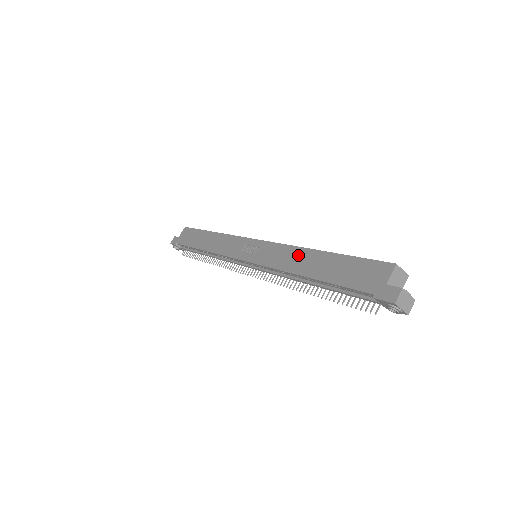
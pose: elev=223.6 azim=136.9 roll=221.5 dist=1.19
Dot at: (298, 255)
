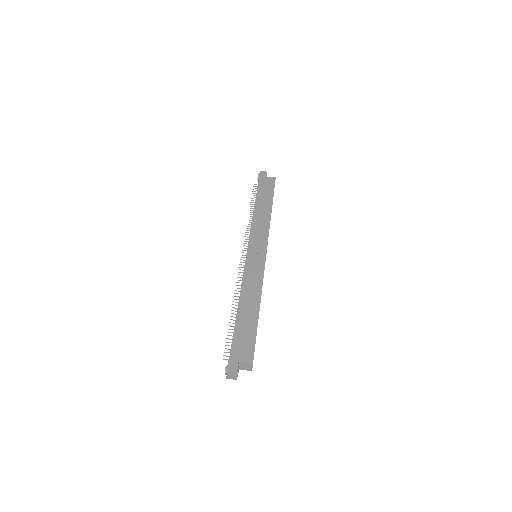
Dot at: (255, 293)
